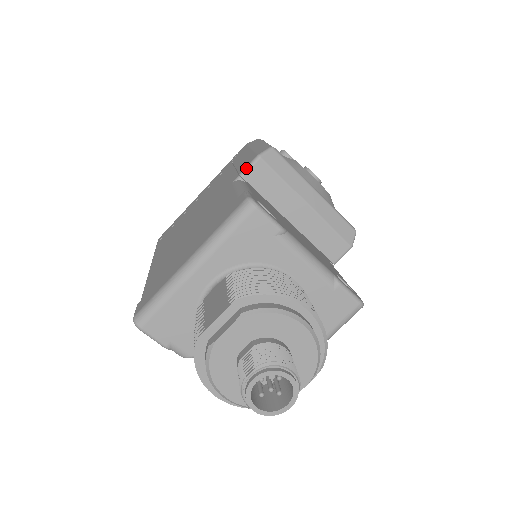
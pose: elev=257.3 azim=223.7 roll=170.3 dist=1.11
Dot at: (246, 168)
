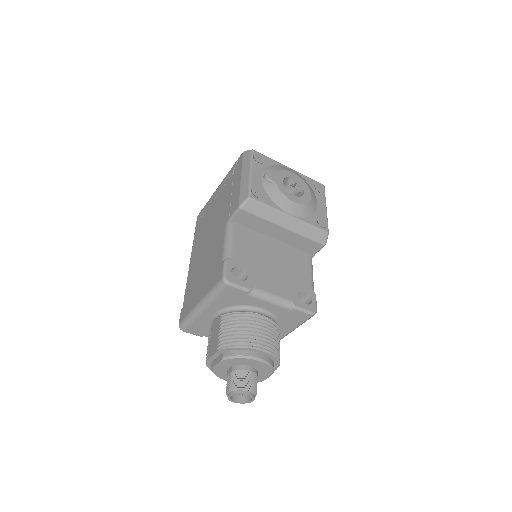
Dot at: (233, 215)
